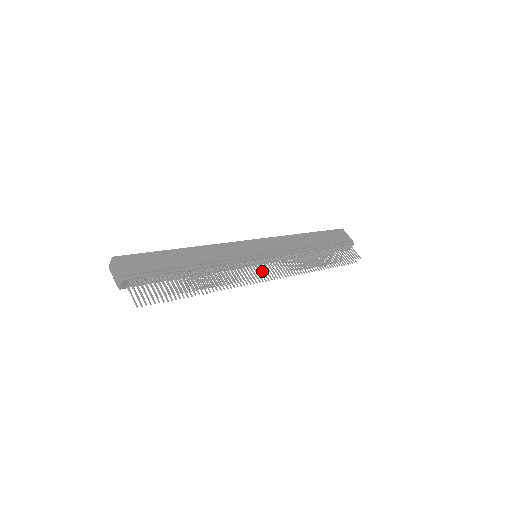
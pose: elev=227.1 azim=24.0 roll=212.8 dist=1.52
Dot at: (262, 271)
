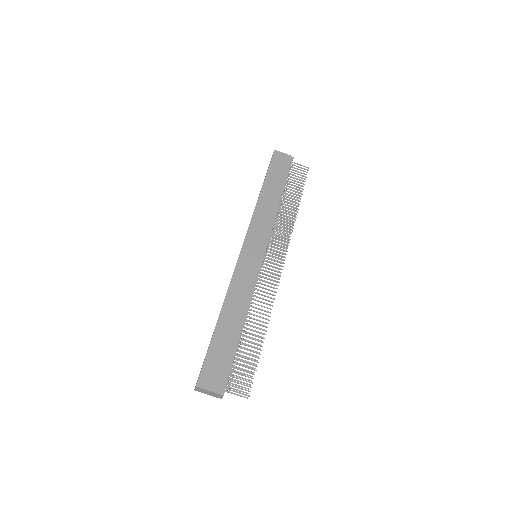
Dot at: occluded
